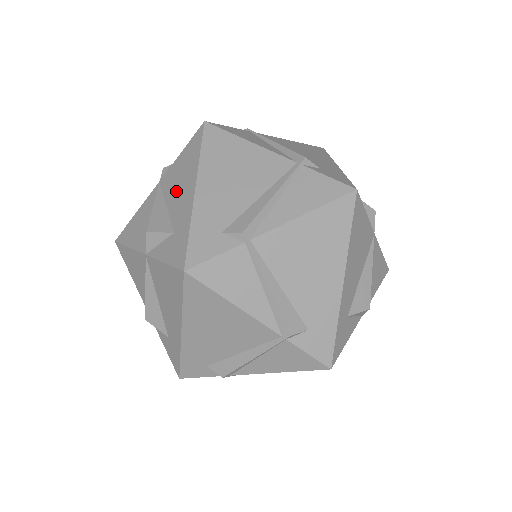
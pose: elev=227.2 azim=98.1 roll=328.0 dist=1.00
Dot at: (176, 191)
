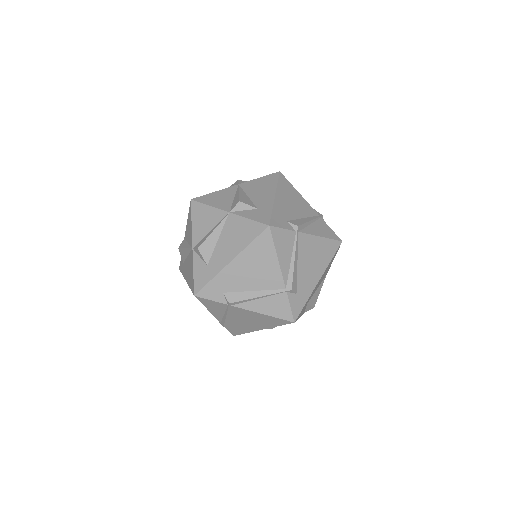
Dot at: (257, 192)
